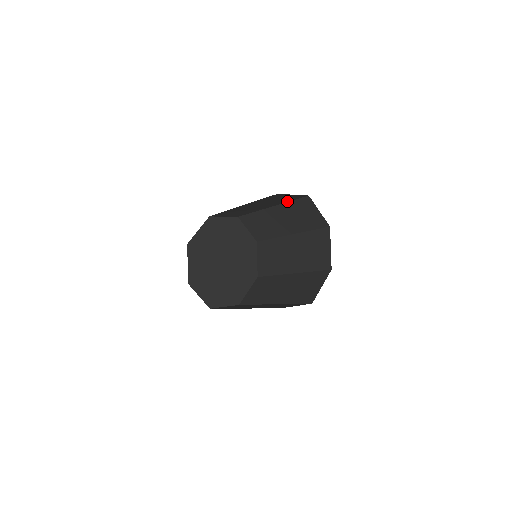
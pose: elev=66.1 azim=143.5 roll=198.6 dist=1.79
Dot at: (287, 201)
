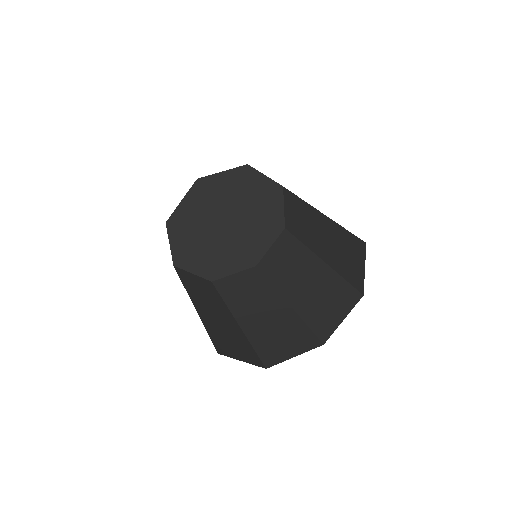
Dot at: occluded
